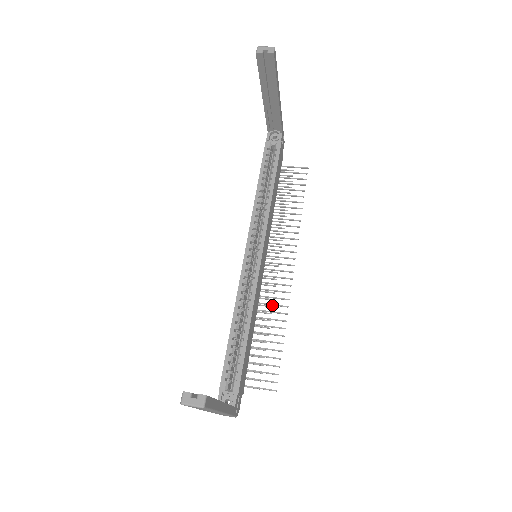
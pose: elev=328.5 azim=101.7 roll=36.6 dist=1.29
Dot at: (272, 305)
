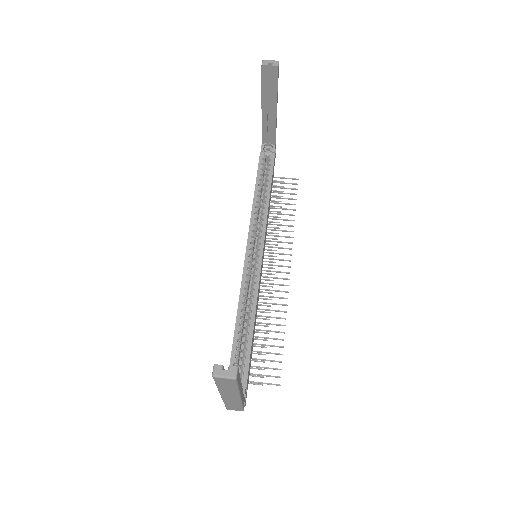
Dot at: occluded
